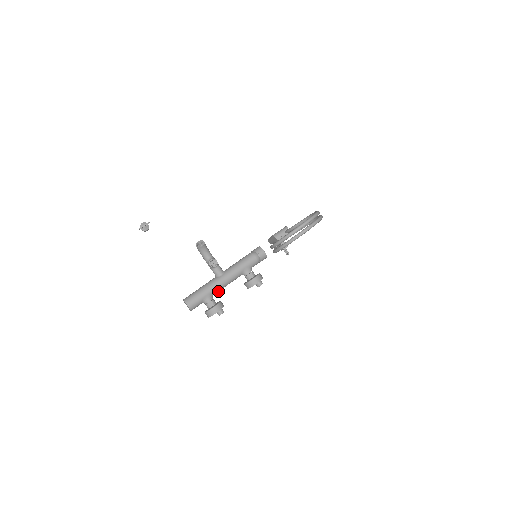
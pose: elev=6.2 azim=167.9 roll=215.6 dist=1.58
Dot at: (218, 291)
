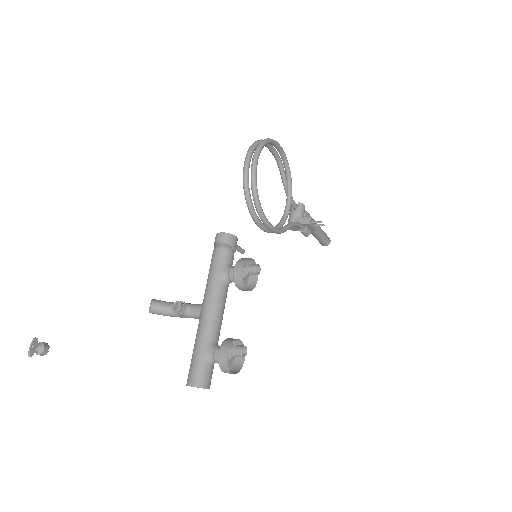
Dot at: (216, 331)
